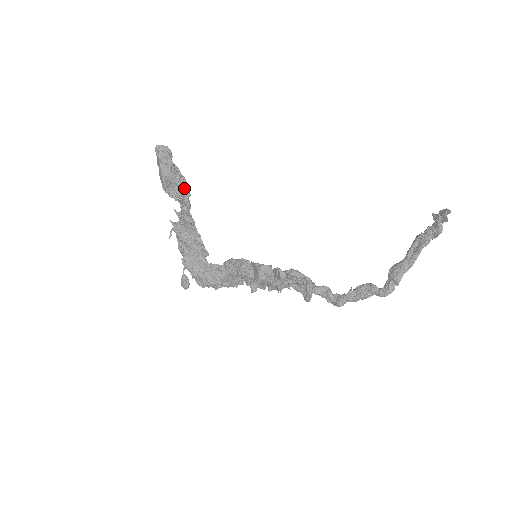
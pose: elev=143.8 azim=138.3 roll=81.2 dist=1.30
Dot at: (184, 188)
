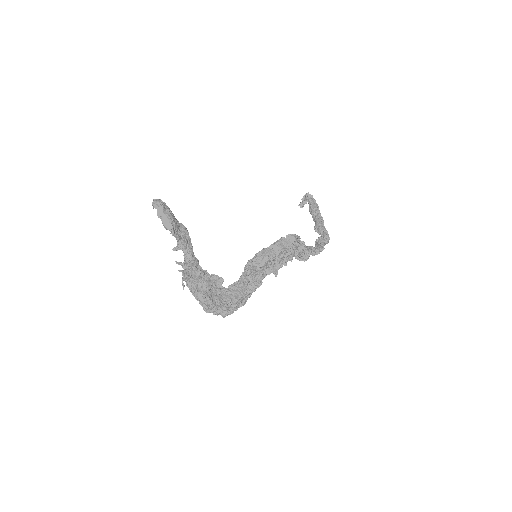
Dot at: (185, 229)
